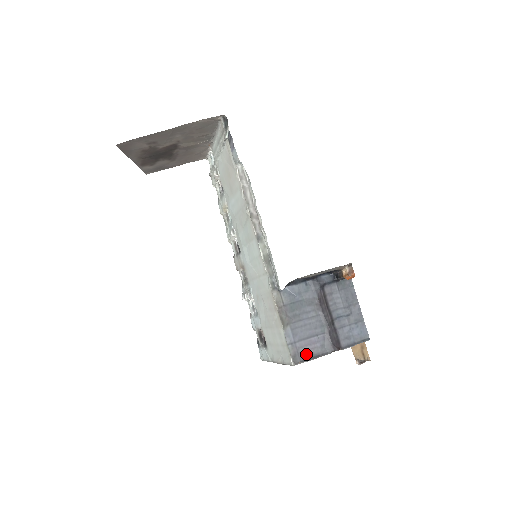
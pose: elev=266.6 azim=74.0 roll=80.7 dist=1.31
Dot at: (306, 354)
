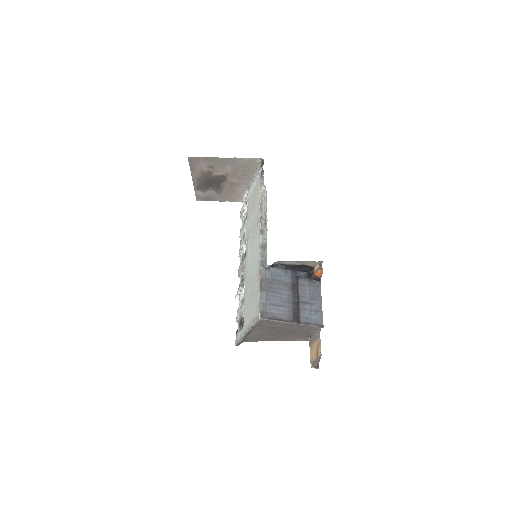
Dot at: (272, 315)
